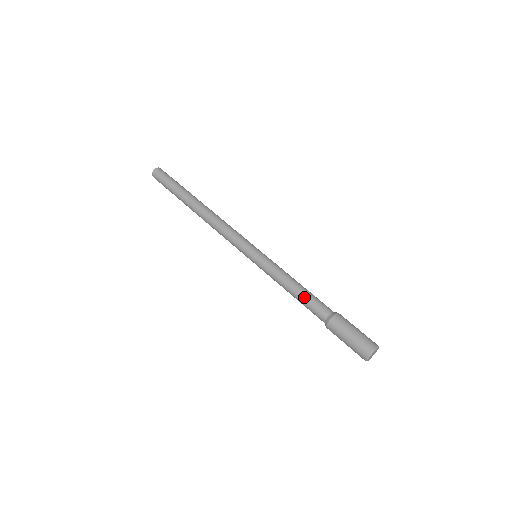
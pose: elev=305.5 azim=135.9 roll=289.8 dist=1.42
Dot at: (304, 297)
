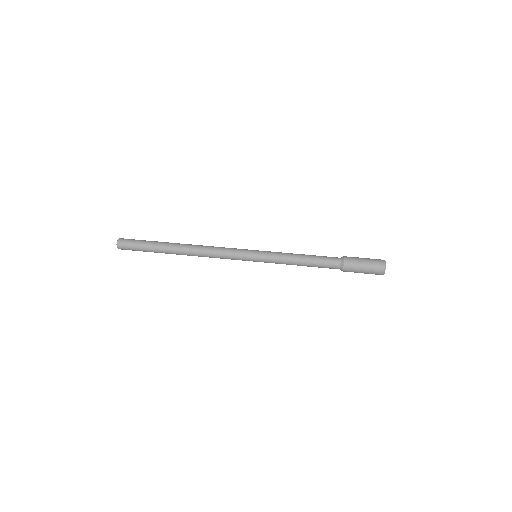
Dot at: (315, 258)
